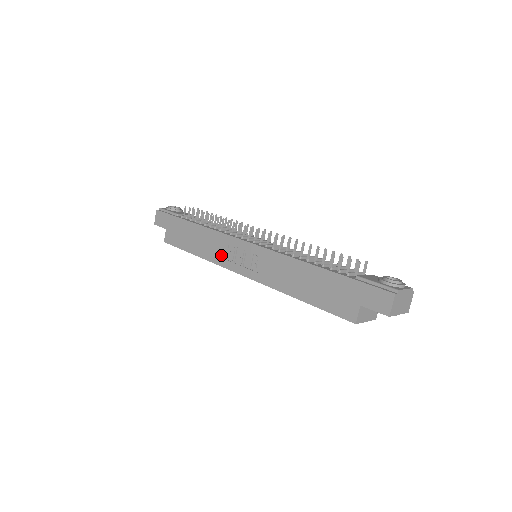
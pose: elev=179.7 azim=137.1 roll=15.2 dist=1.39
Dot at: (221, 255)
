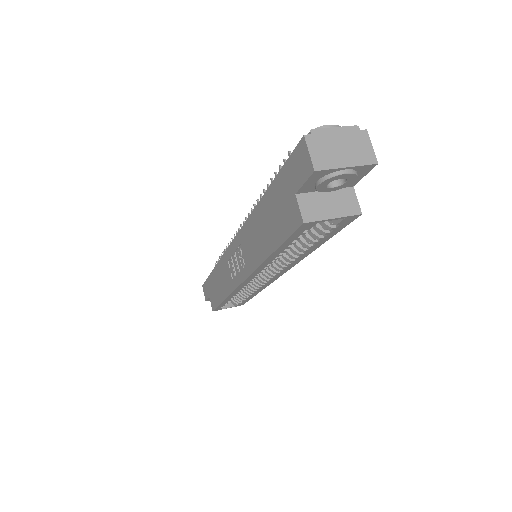
Dot at: (229, 279)
